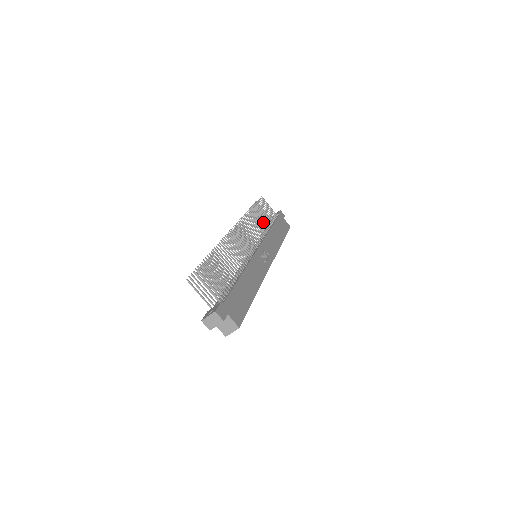
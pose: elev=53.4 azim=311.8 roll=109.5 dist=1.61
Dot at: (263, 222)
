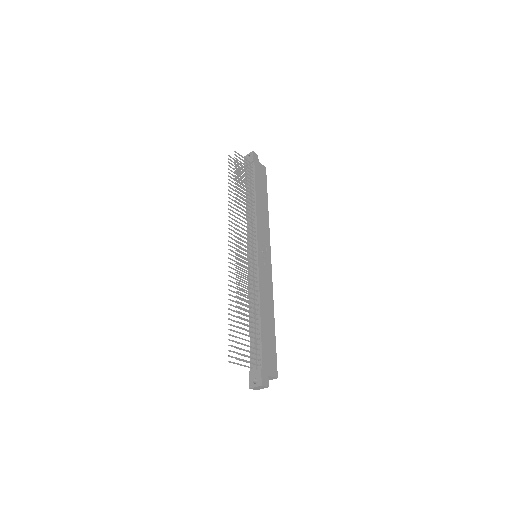
Dot at: (248, 198)
